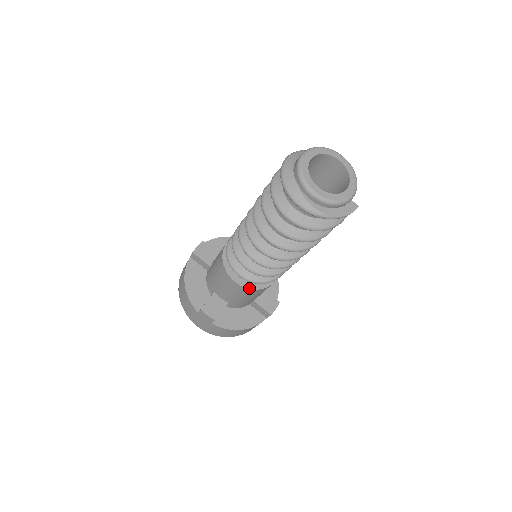
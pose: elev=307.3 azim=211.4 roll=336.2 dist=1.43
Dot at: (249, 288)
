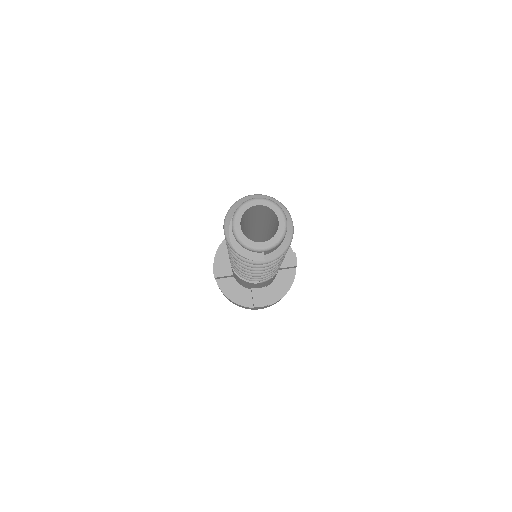
Dot at: (235, 272)
